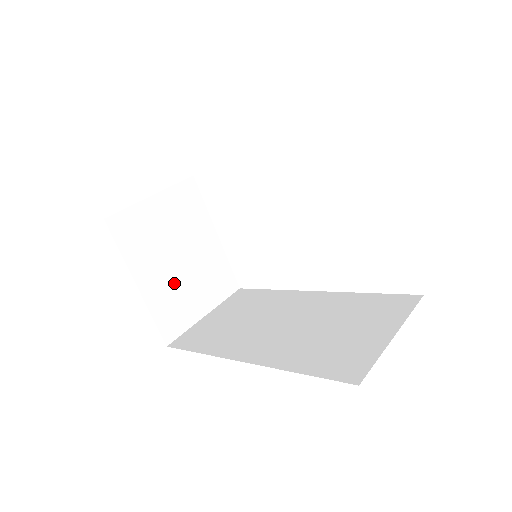
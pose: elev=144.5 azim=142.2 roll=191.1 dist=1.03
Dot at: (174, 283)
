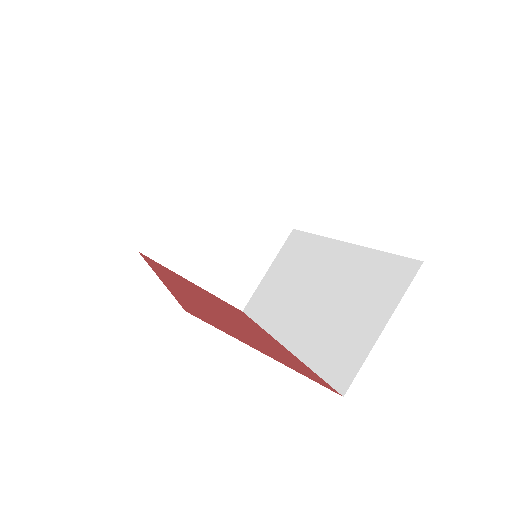
Dot at: (225, 262)
